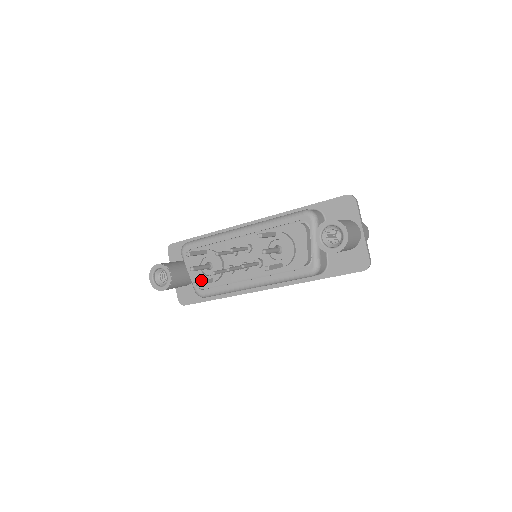
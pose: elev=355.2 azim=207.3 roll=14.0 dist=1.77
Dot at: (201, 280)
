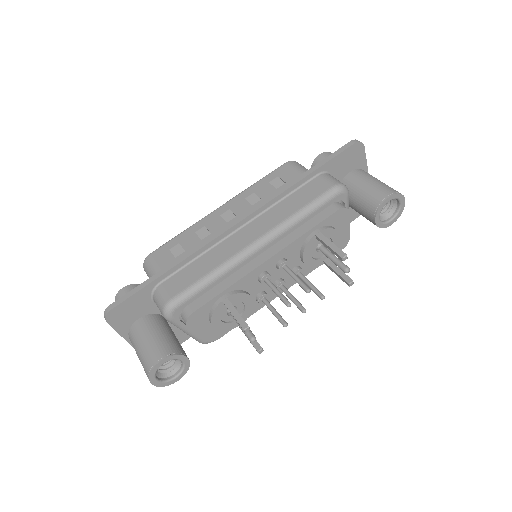
Dot at: (220, 330)
